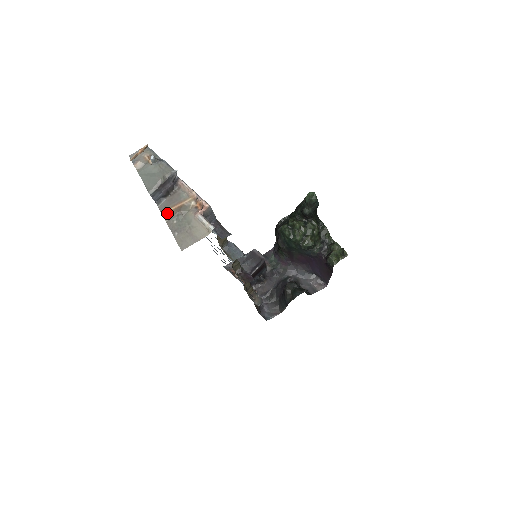
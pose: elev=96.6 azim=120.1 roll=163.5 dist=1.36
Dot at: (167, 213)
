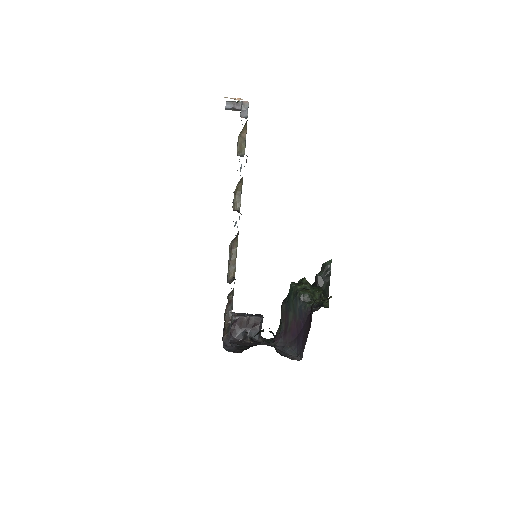
Dot at: occluded
